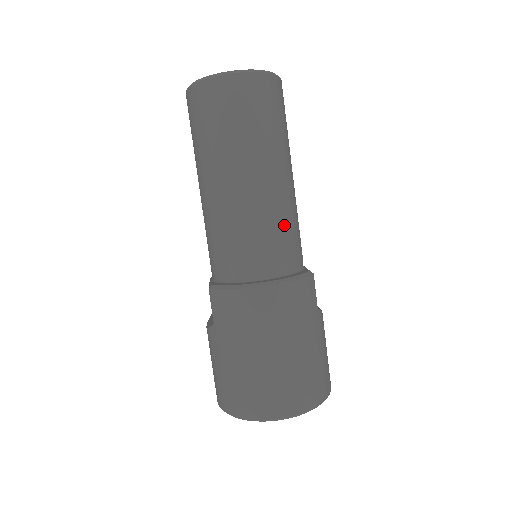
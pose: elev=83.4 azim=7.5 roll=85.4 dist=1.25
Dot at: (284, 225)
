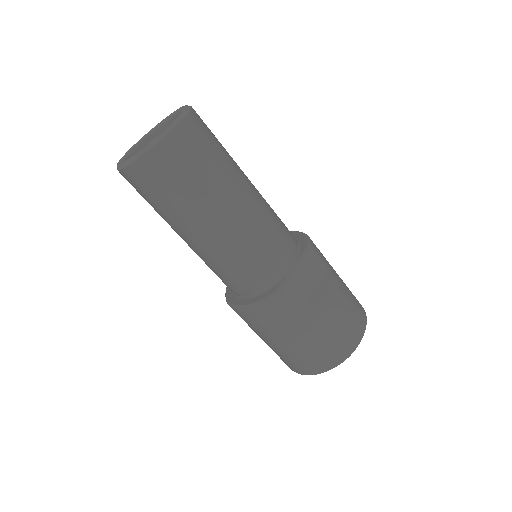
Dot at: (234, 263)
